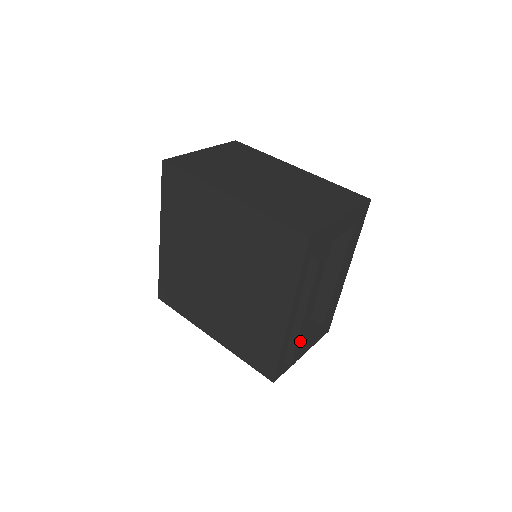
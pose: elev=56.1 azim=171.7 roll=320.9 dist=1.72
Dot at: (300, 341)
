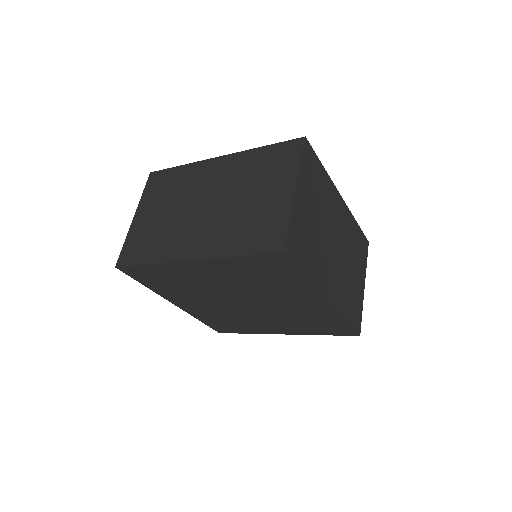
Dot at: occluded
